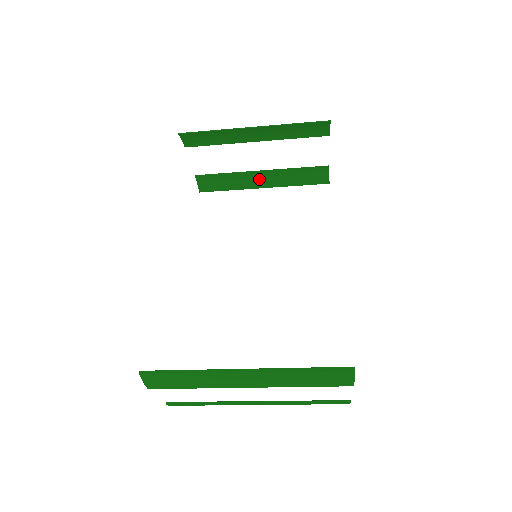
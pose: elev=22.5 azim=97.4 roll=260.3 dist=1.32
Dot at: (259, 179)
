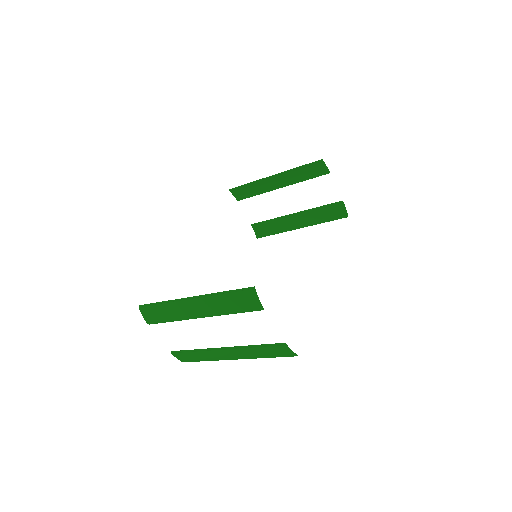
Dot at: (295, 221)
